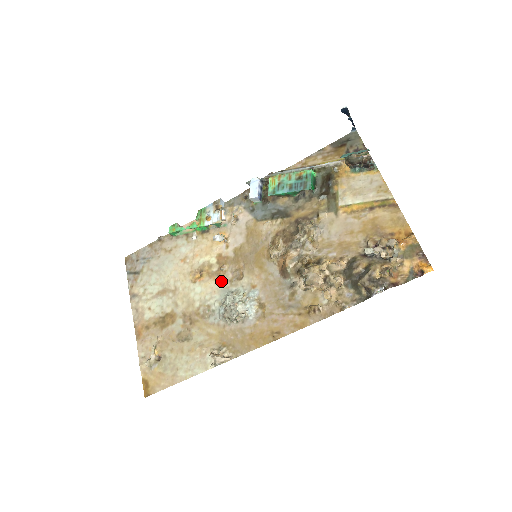
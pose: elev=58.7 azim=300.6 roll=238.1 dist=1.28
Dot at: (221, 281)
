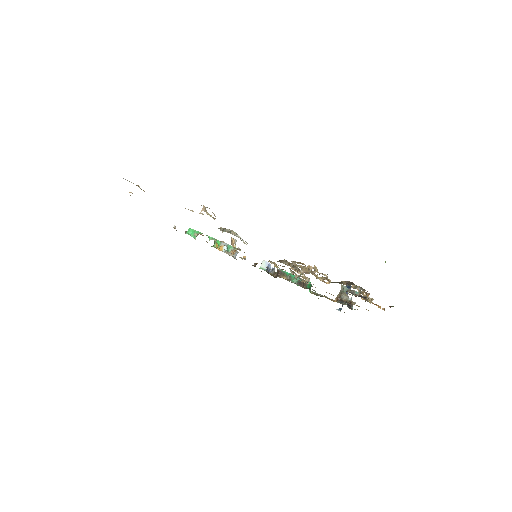
Dot at: occluded
